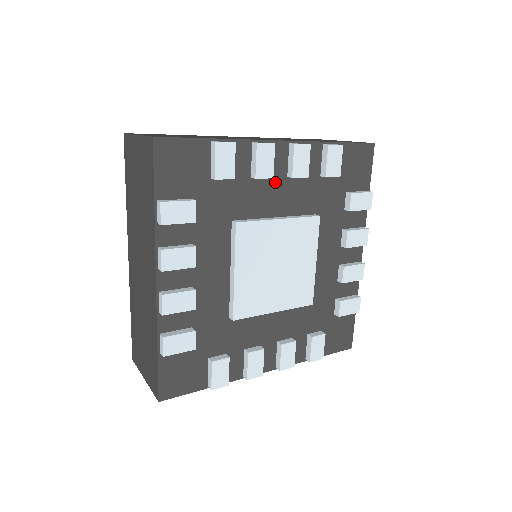
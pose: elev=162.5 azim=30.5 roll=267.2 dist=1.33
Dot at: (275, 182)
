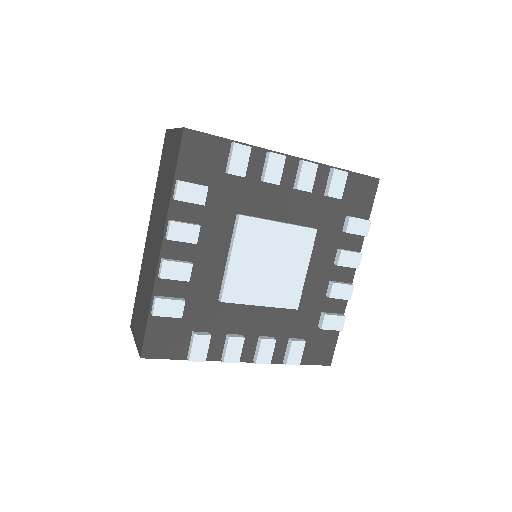
Dot at: (281, 190)
